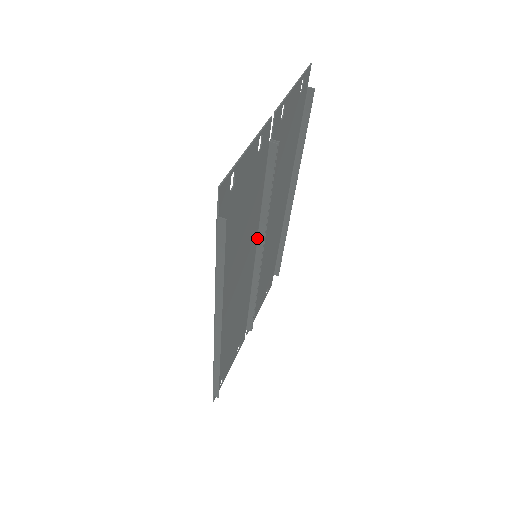
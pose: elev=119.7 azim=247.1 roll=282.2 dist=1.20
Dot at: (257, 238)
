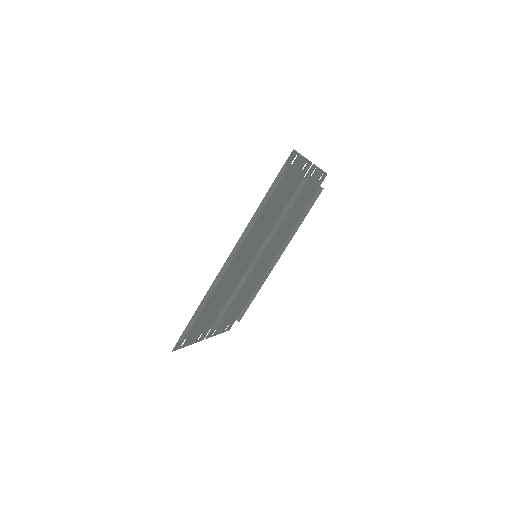
Dot at: (265, 240)
